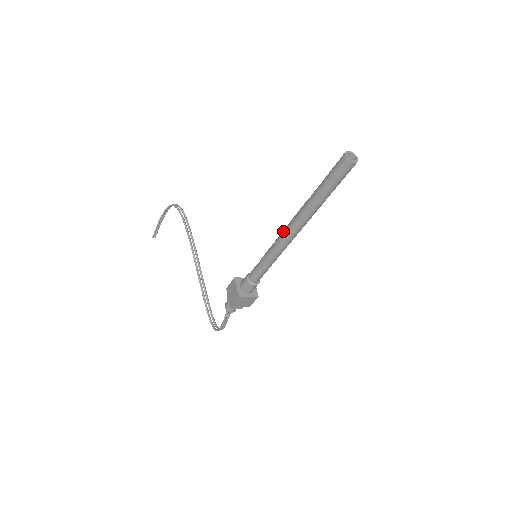
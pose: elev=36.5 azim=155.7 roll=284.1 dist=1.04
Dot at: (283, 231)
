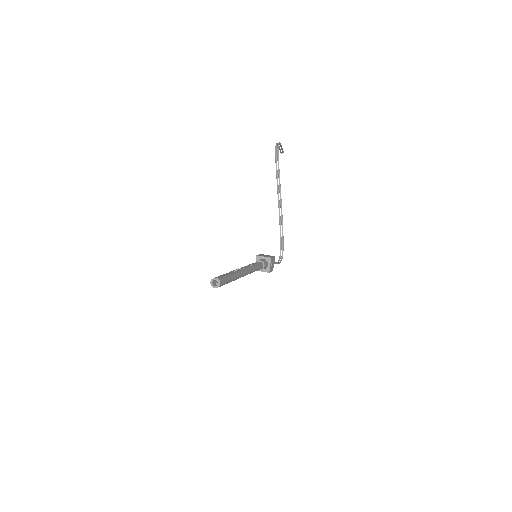
Dot at: occluded
